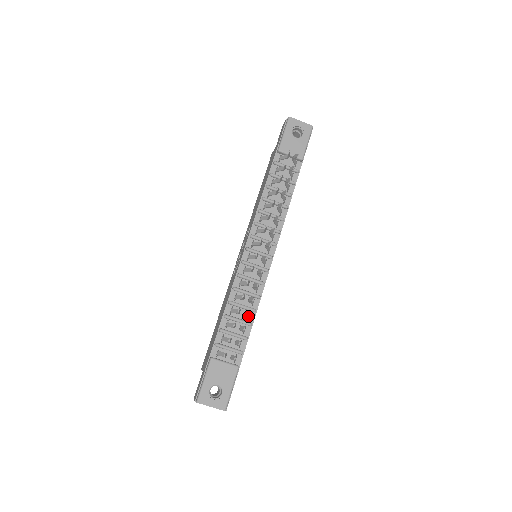
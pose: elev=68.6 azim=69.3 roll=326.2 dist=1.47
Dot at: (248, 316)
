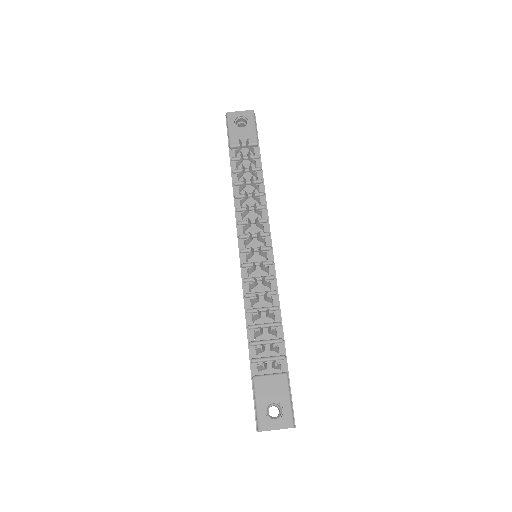
Dot at: (273, 316)
